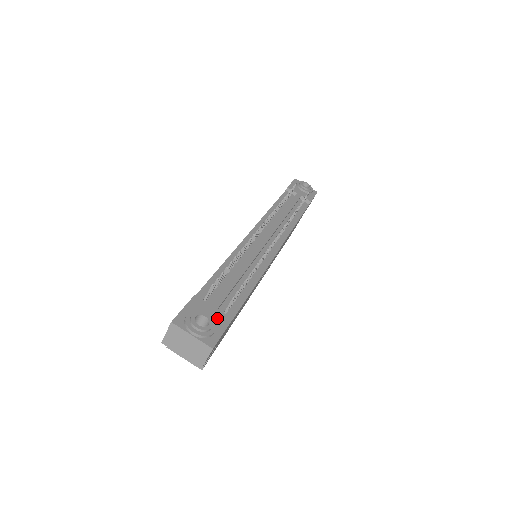
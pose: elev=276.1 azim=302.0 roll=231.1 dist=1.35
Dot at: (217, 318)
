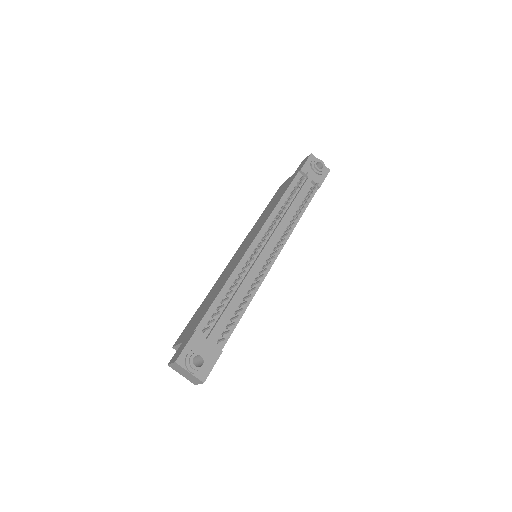
Dot at: (210, 352)
